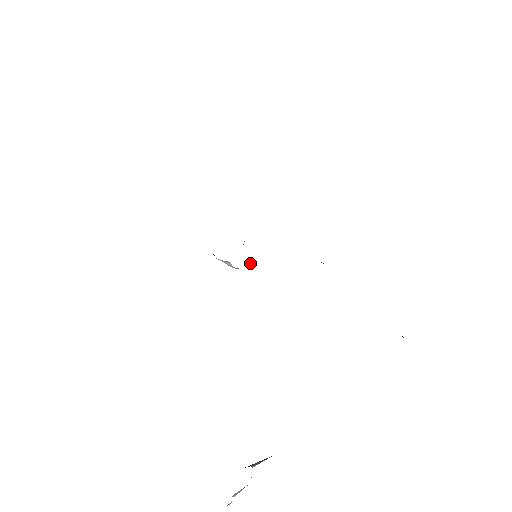
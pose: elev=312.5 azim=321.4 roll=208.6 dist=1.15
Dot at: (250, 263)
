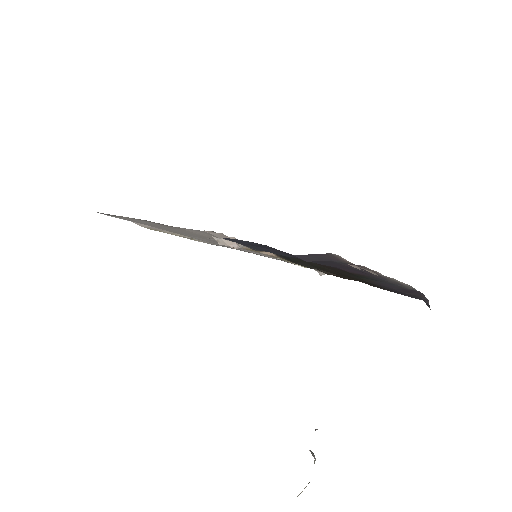
Dot at: occluded
